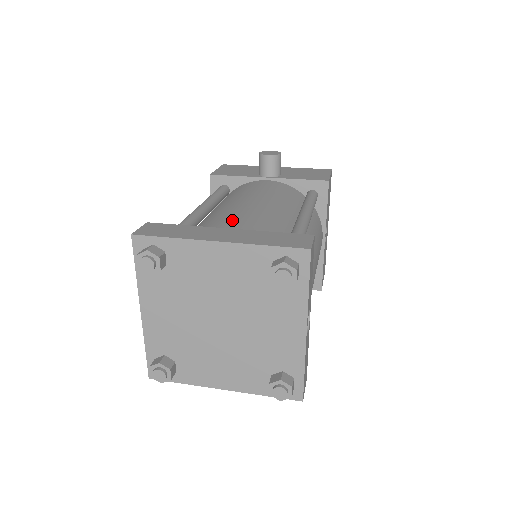
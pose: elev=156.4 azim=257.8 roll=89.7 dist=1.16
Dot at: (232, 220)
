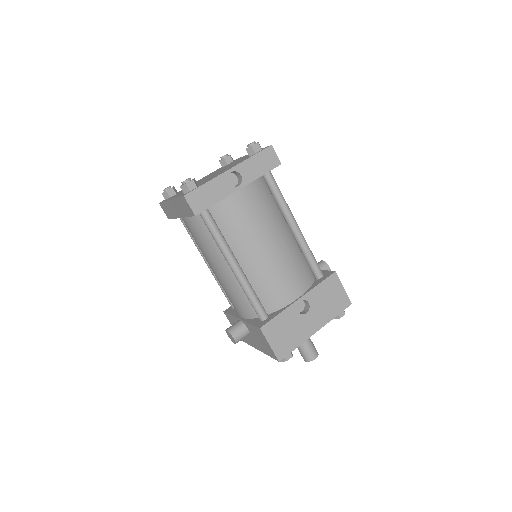
Dot at: occluded
